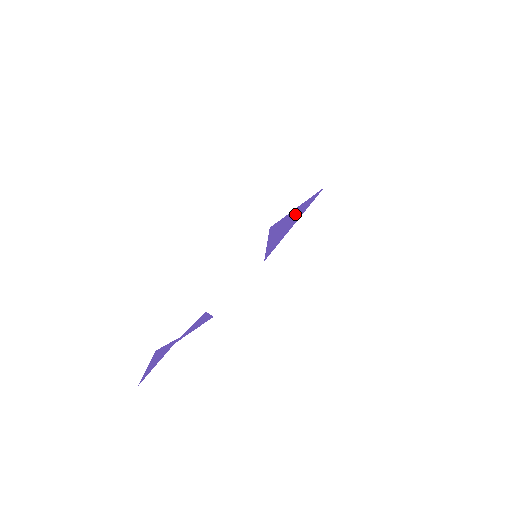
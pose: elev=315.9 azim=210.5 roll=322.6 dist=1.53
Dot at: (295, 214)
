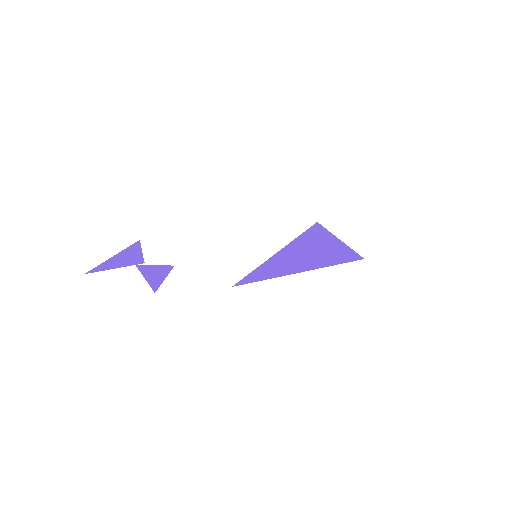
Dot at: (322, 253)
